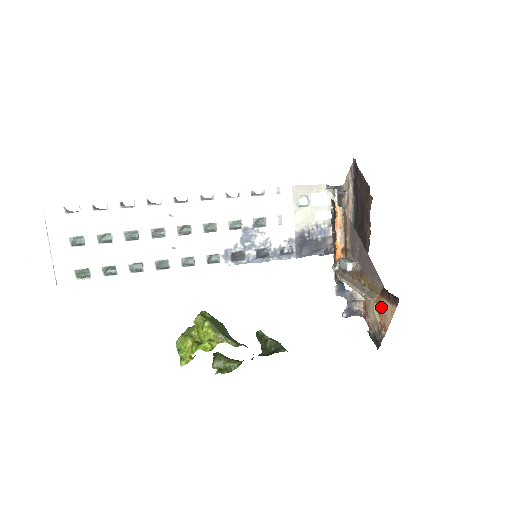
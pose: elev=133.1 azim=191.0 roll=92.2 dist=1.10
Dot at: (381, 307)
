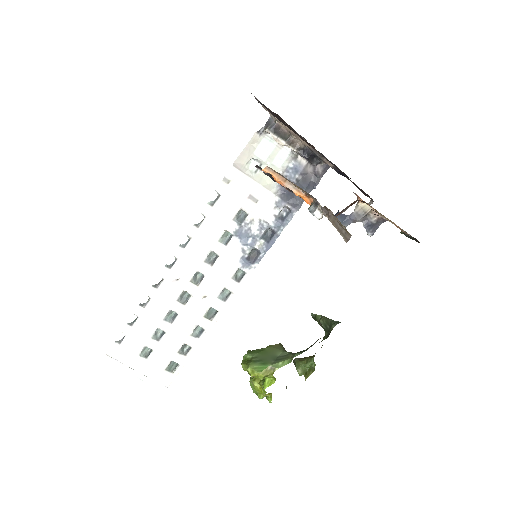
Dot at: occluded
